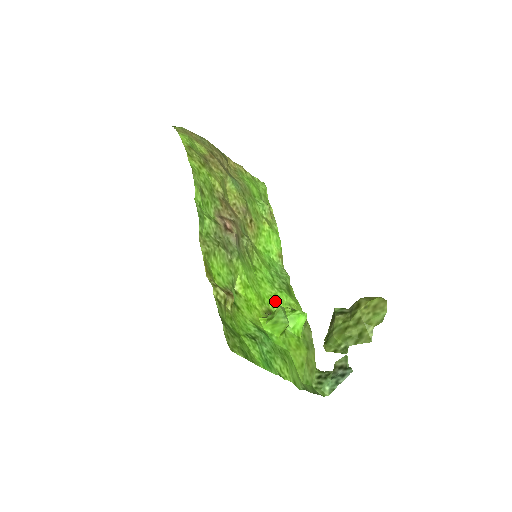
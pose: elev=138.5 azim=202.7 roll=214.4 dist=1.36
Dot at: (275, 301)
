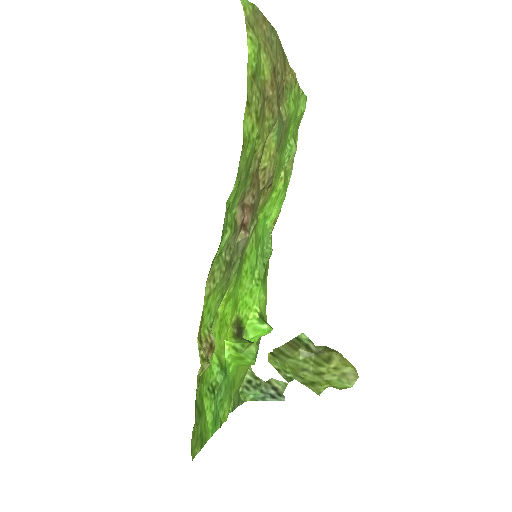
Dot at: (248, 301)
